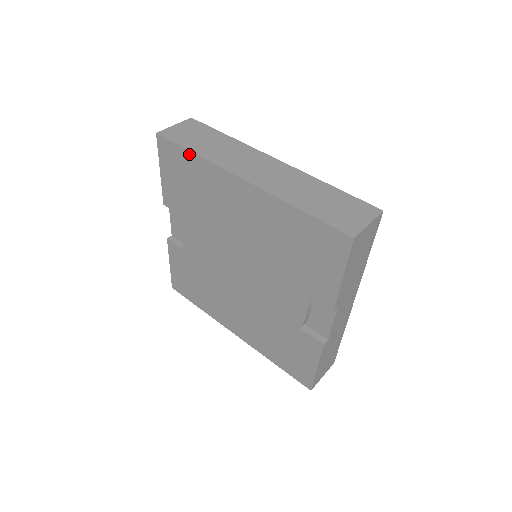
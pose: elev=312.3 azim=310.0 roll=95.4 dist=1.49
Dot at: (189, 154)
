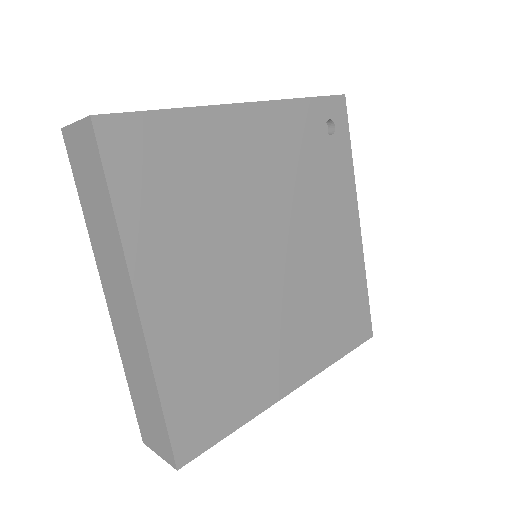
Dot at: occluded
